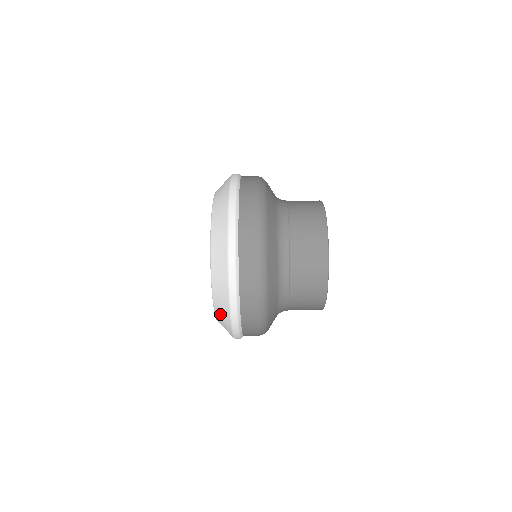
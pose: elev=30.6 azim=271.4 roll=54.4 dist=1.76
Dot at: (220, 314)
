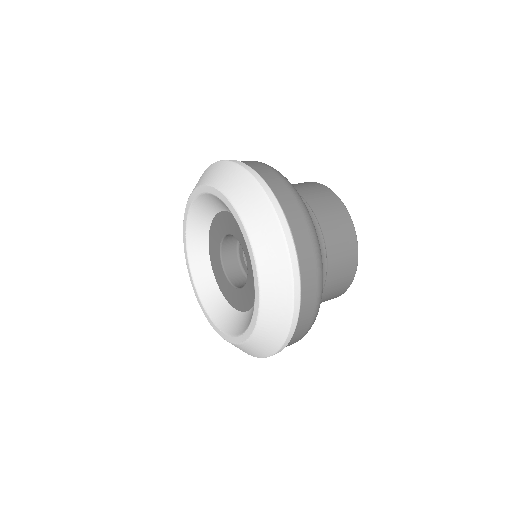
Dot at: (248, 349)
